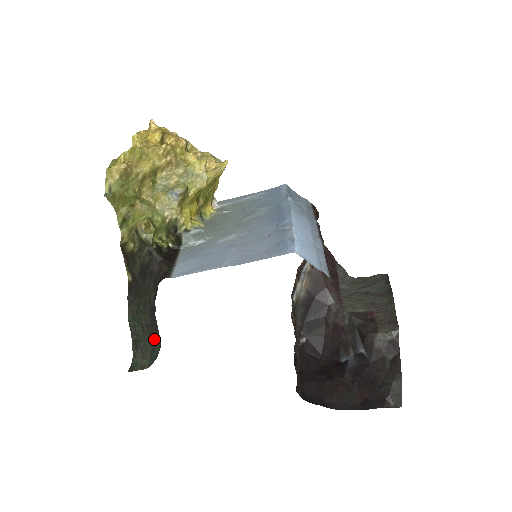
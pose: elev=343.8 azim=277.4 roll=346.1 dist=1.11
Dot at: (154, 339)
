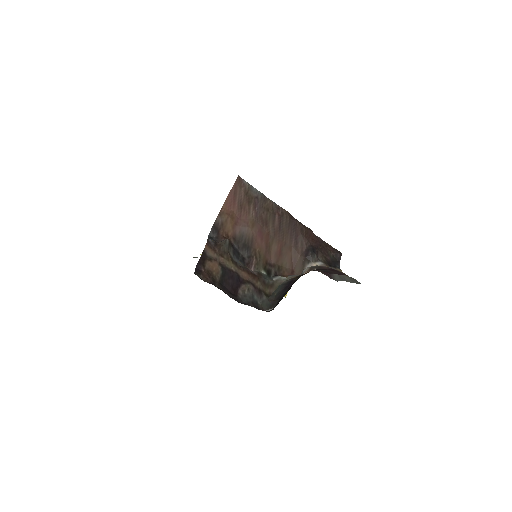
Dot at: occluded
